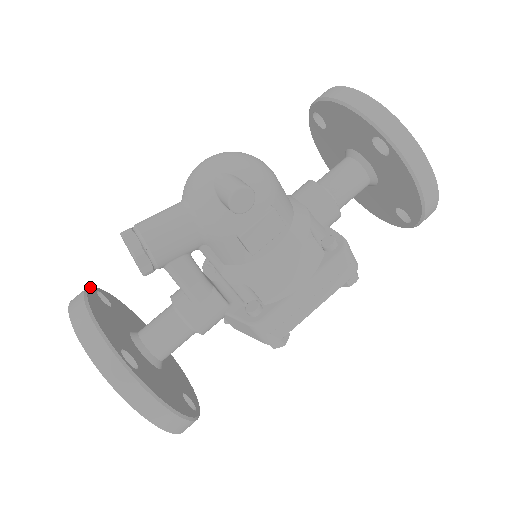
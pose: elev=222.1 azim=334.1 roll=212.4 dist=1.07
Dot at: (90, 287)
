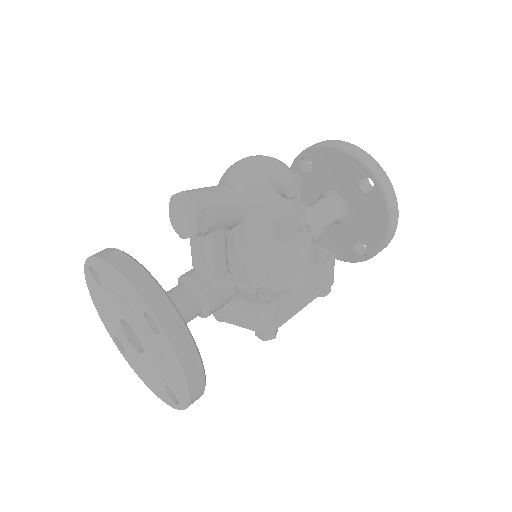
Dot at: occluded
